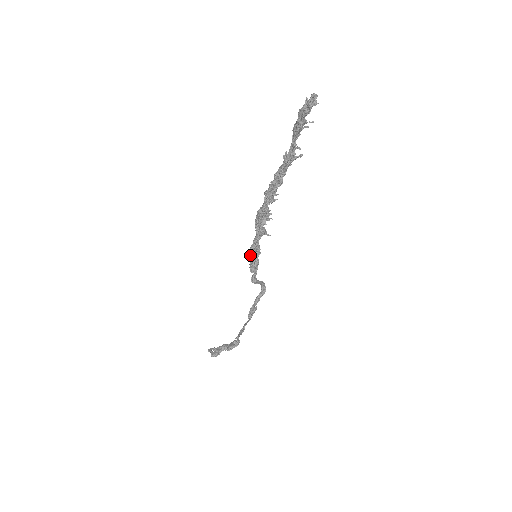
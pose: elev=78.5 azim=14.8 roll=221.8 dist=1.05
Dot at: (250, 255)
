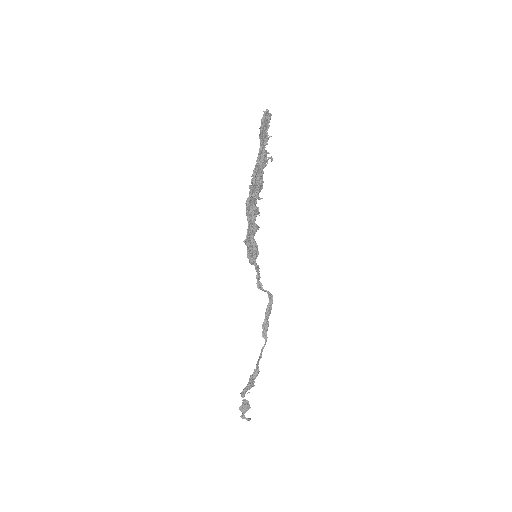
Dot at: (245, 242)
